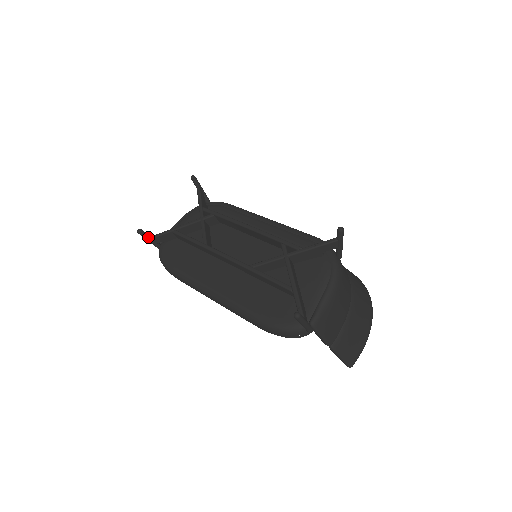
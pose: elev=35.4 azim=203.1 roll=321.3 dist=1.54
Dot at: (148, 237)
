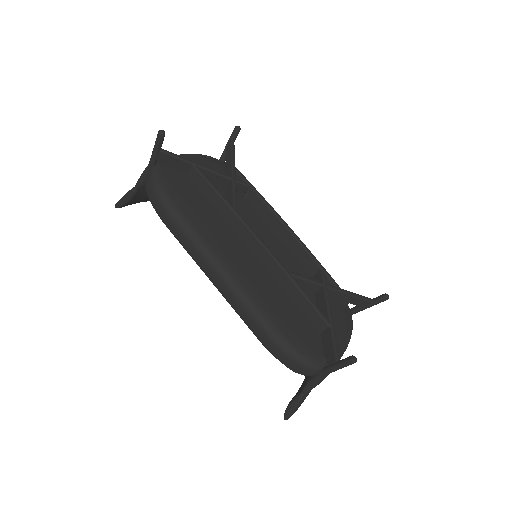
Dot at: (160, 146)
